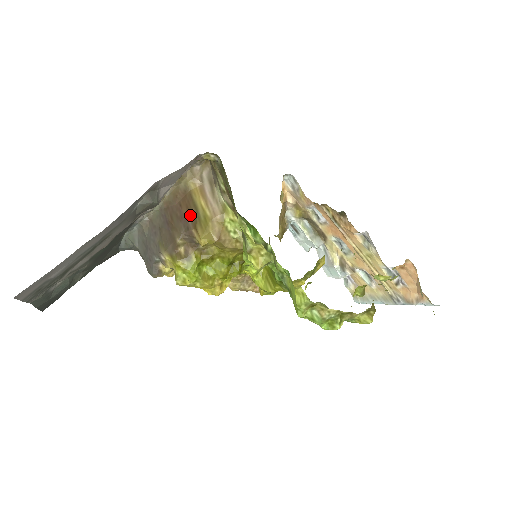
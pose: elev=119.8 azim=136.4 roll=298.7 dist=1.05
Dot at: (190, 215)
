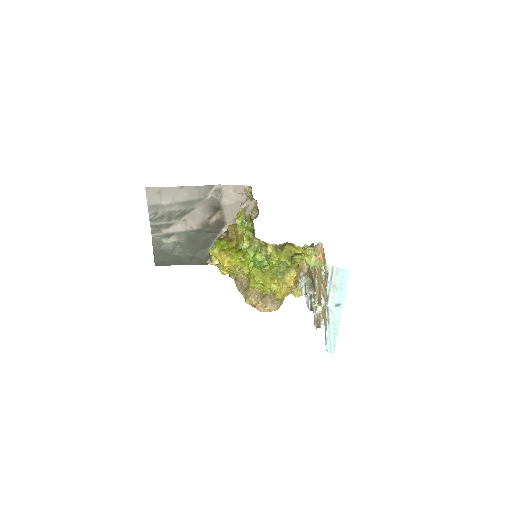
Dot at: occluded
